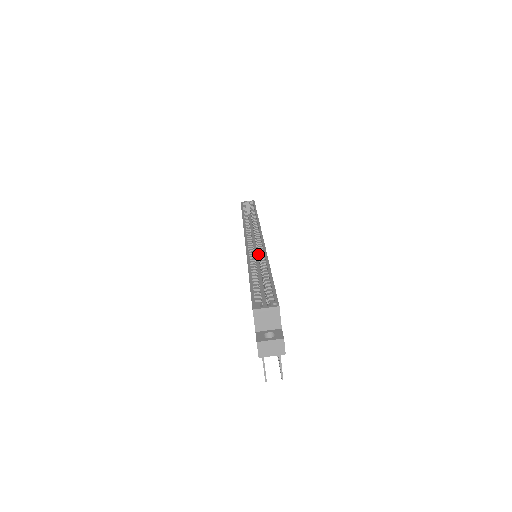
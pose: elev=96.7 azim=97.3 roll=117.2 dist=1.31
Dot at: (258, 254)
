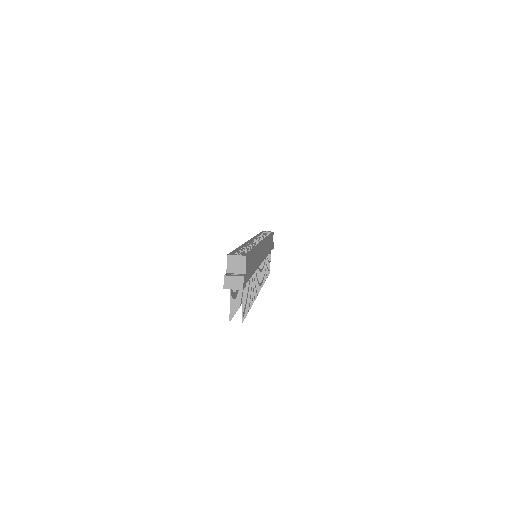
Dot at: occluded
